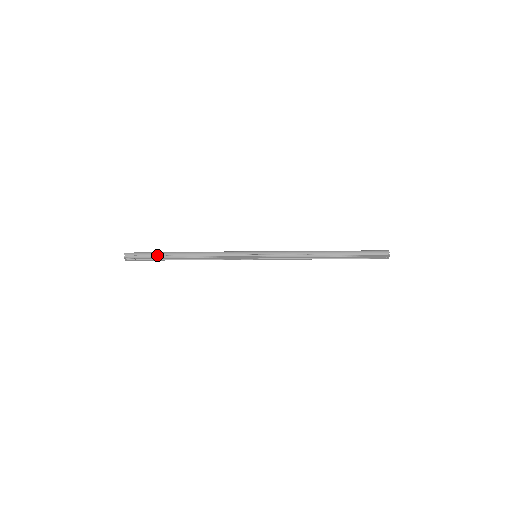
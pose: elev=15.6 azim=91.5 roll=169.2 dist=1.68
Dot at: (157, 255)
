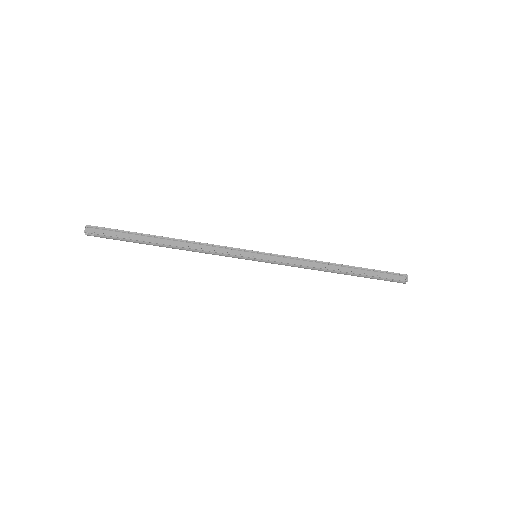
Dot at: (131, 234)
